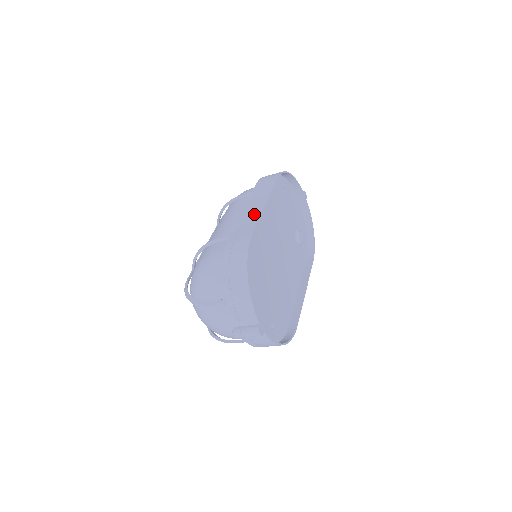
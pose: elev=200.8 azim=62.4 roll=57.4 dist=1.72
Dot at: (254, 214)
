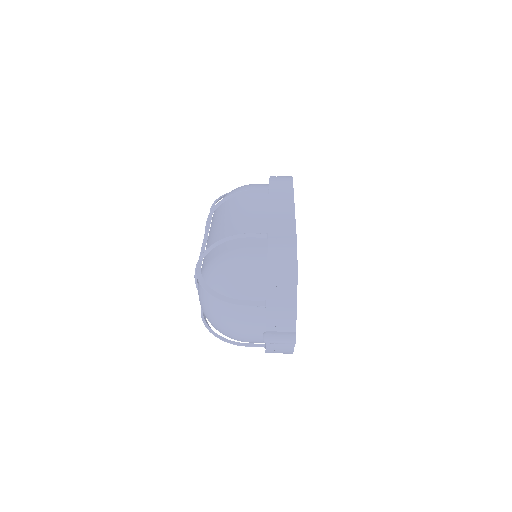
Dot at: (286, 216)
